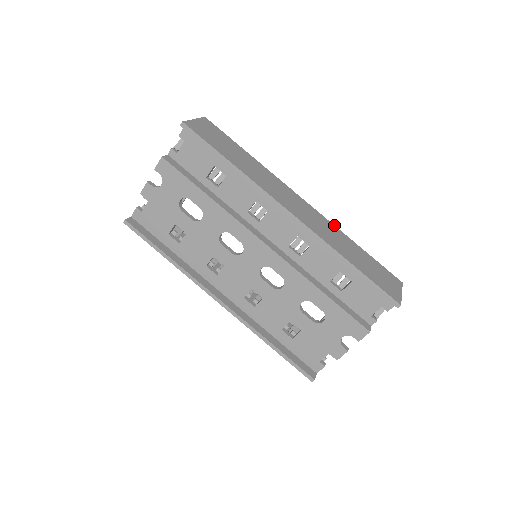
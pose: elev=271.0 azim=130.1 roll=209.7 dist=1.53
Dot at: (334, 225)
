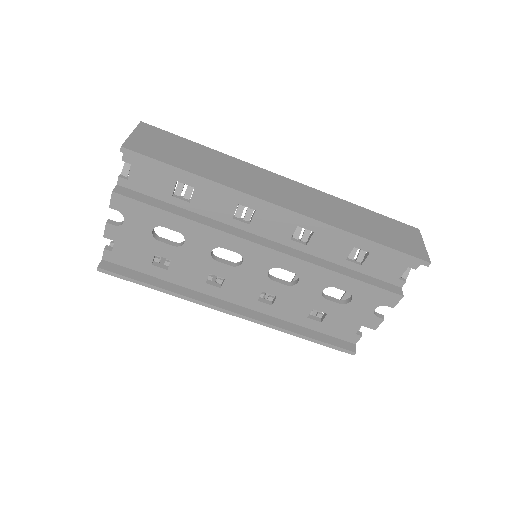
Dot at: (329, 194)
